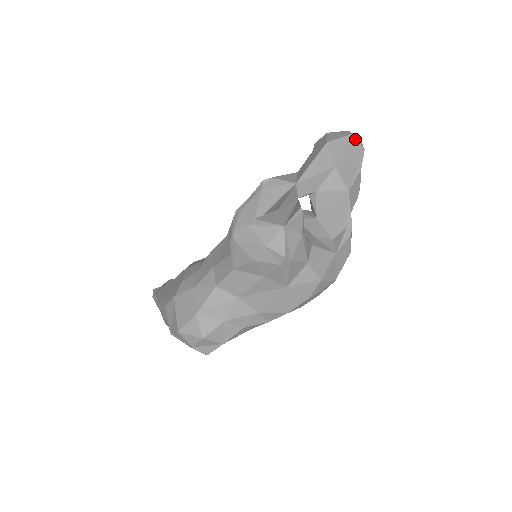
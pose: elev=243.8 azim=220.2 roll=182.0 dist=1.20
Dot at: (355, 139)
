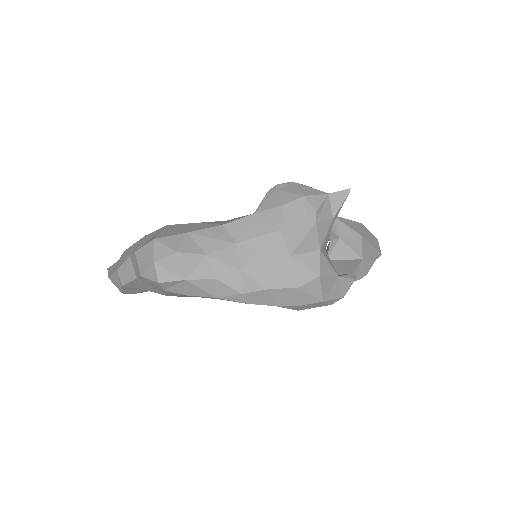
Dot at: (378, 243)
